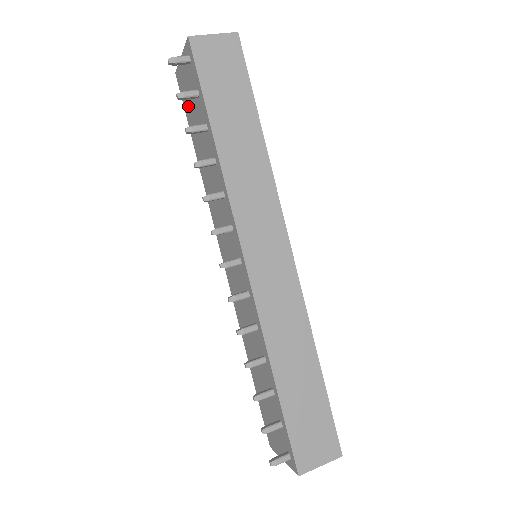
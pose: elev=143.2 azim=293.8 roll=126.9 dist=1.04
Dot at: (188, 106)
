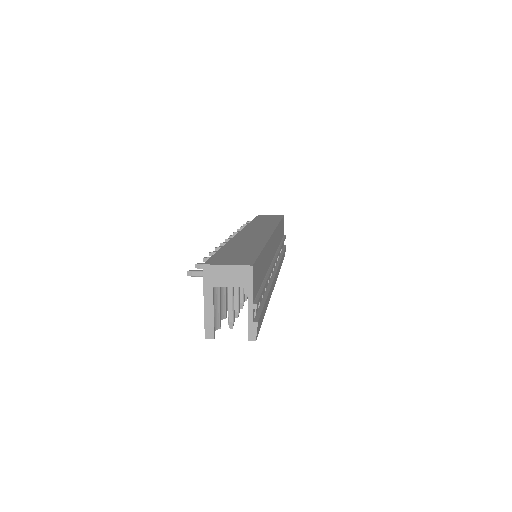
Dot at: occluded
